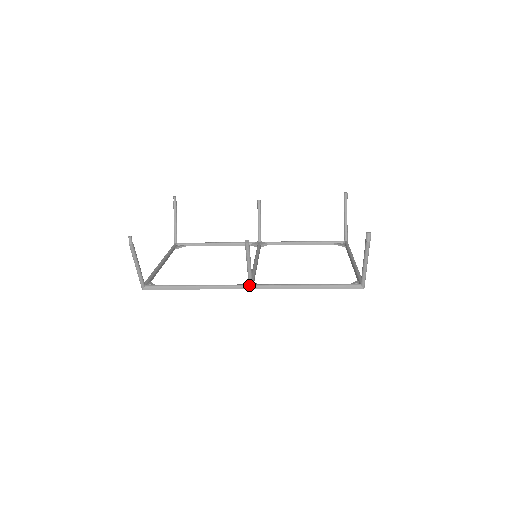
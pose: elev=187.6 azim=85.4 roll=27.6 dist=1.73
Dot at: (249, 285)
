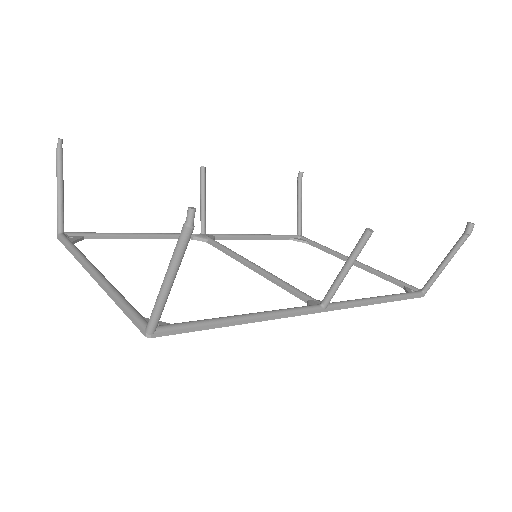
Dot at: (325, 305)
